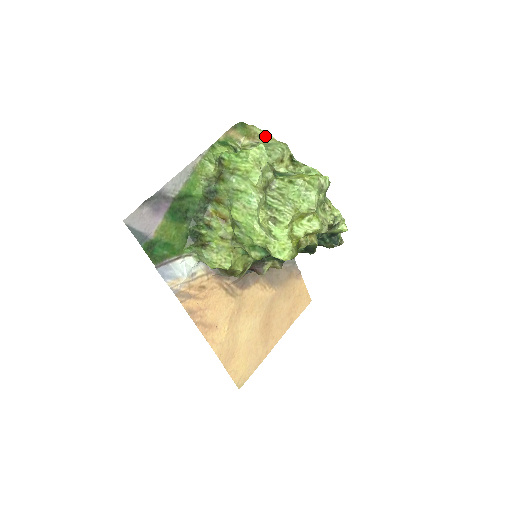
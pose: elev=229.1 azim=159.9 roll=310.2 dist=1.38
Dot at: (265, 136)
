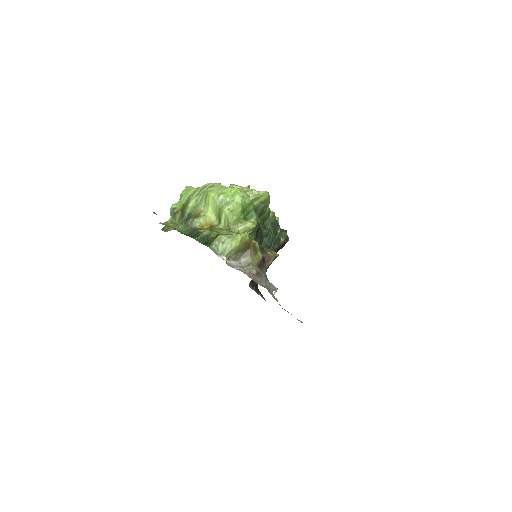
Dot at: occluded
